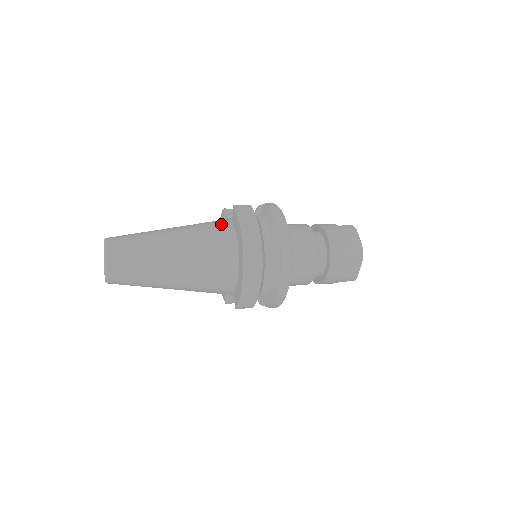
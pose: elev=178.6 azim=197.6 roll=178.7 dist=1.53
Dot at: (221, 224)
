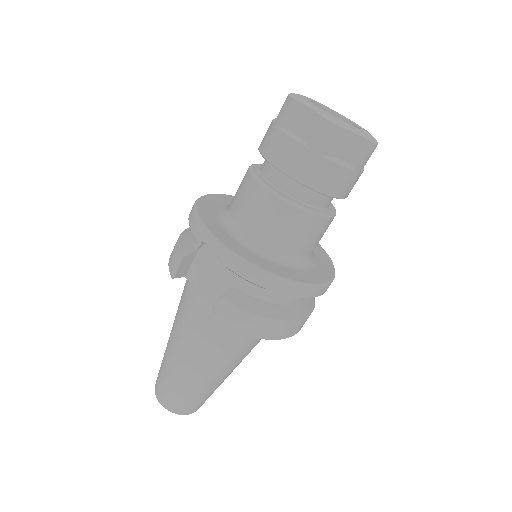
Dot at: (218, 324)
